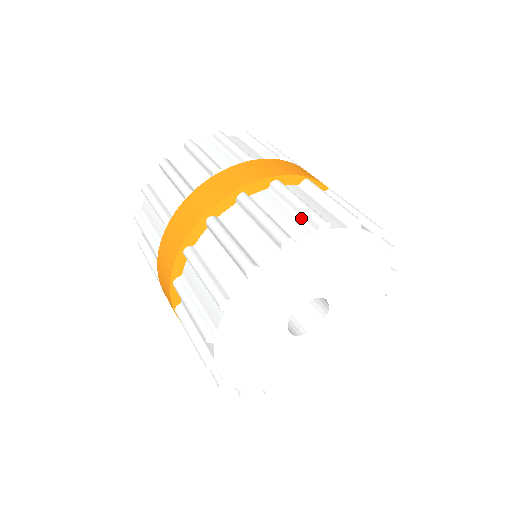
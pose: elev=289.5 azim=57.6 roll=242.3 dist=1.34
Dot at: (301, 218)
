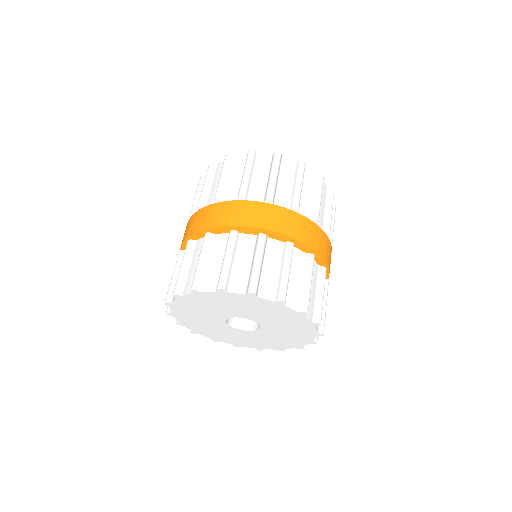
Dot at: (277, 283)
